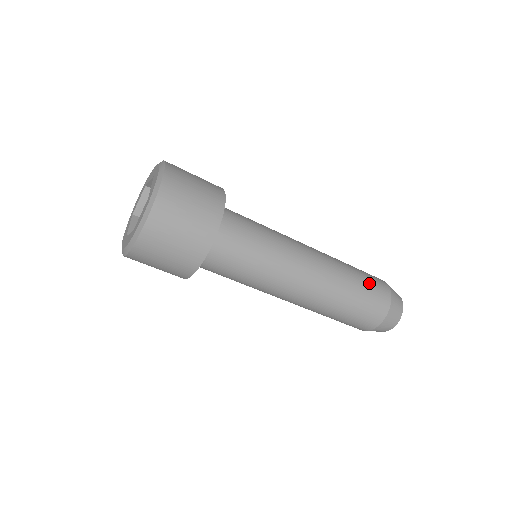
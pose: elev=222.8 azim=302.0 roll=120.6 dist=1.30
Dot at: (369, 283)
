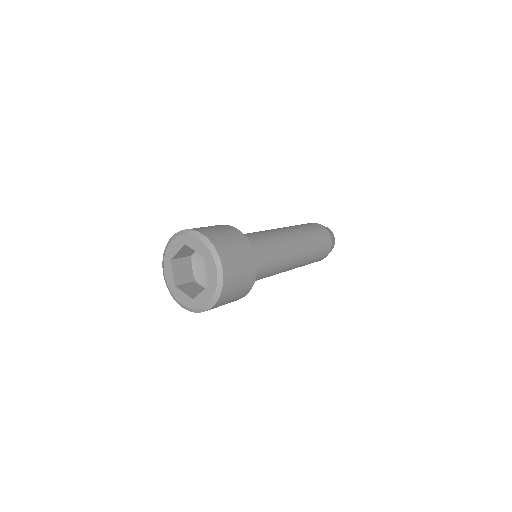
Dot at: (313, 262)
